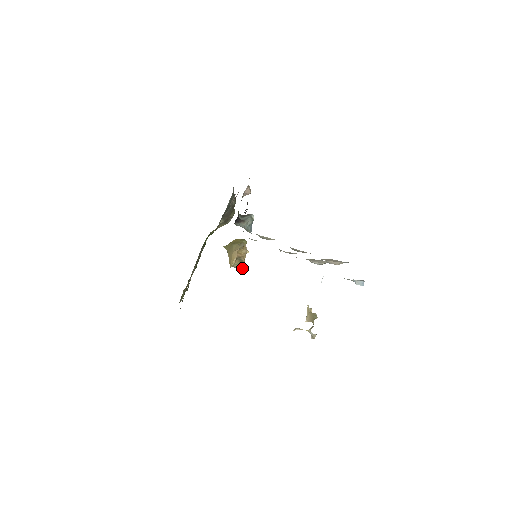
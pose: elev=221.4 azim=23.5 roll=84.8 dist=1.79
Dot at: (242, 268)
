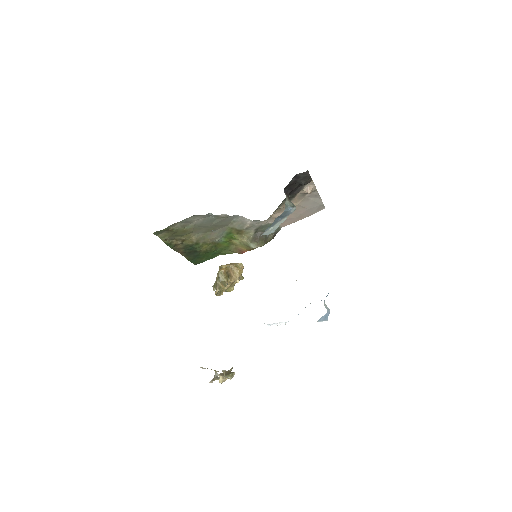
Dot at: (222, 283)
